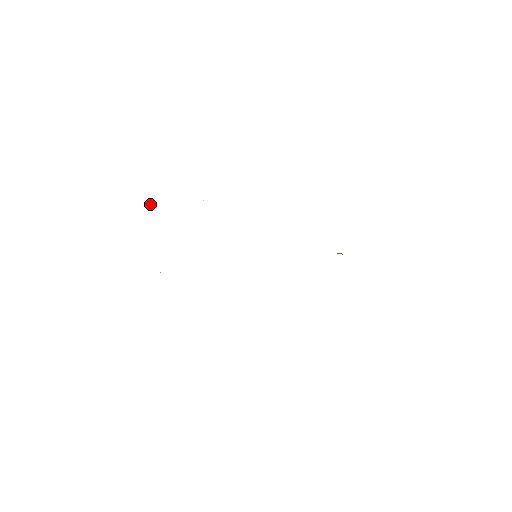
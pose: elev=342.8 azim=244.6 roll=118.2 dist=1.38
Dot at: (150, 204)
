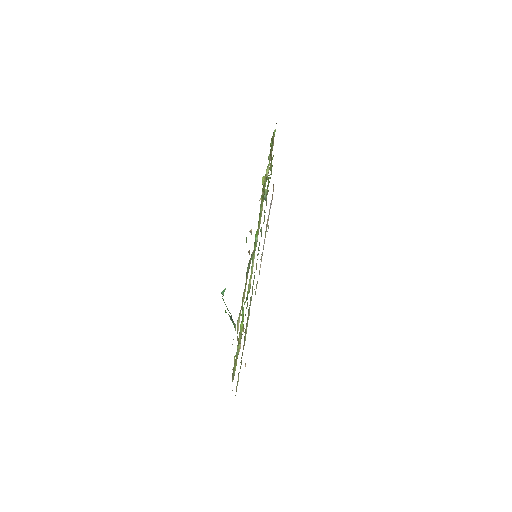
Dot at: occluded
